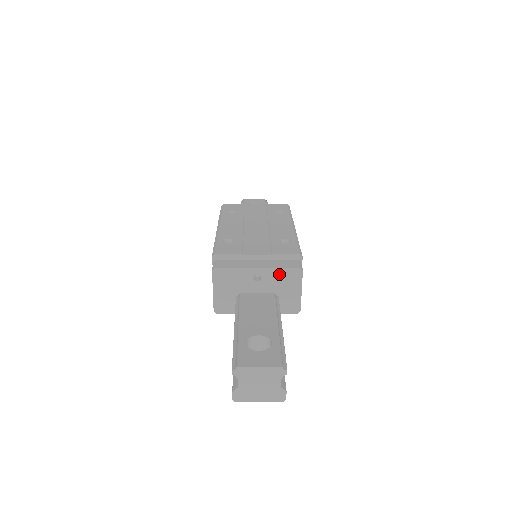
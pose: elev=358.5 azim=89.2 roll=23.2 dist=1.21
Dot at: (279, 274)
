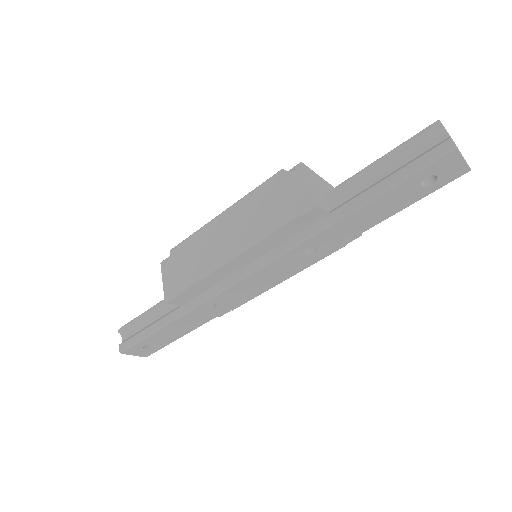
Dot at: occluded
